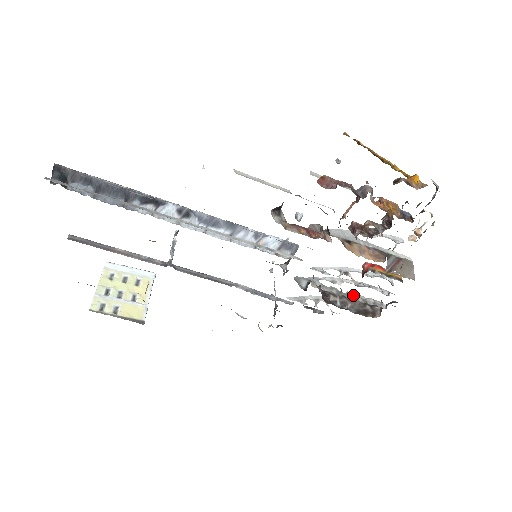
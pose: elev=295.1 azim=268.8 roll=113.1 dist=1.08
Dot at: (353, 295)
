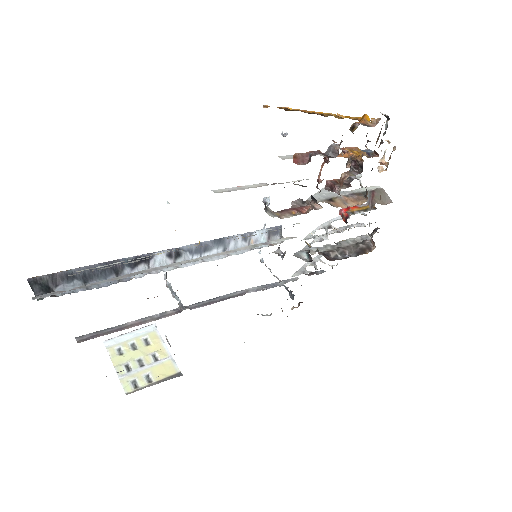
Dot at: (343, 242)
